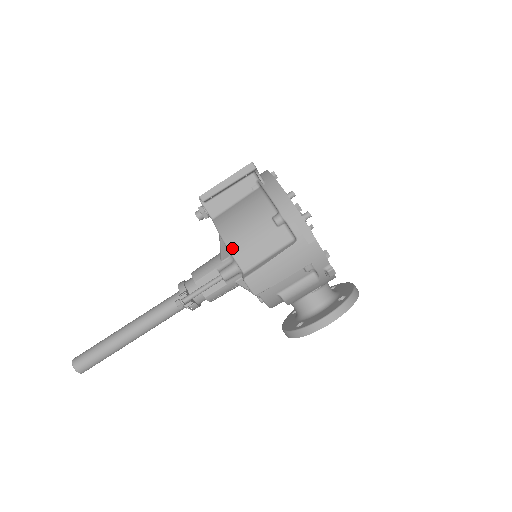
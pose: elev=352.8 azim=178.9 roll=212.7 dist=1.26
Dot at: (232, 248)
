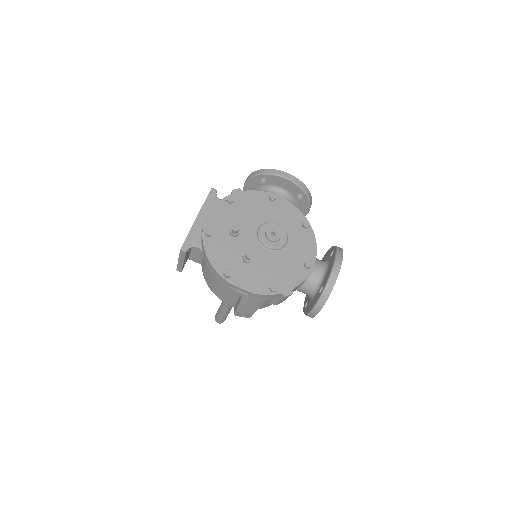
Dot at: (216, 295)
